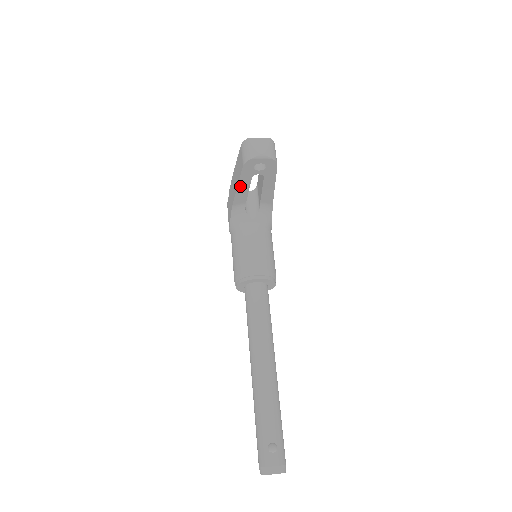
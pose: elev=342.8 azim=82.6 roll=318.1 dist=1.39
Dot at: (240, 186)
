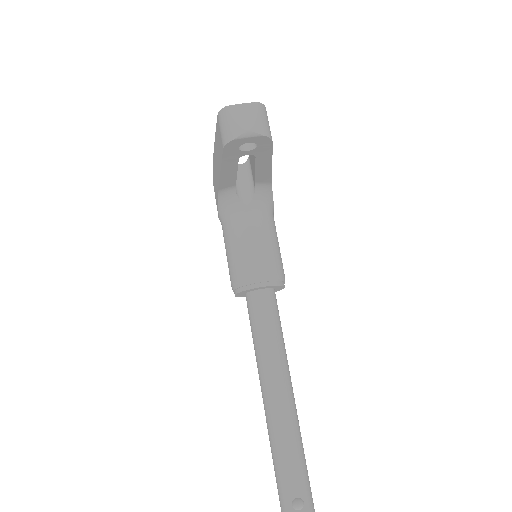
Dot at: (224, 170)
